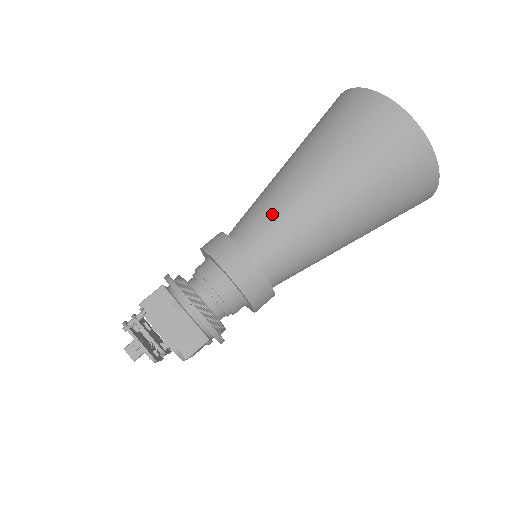
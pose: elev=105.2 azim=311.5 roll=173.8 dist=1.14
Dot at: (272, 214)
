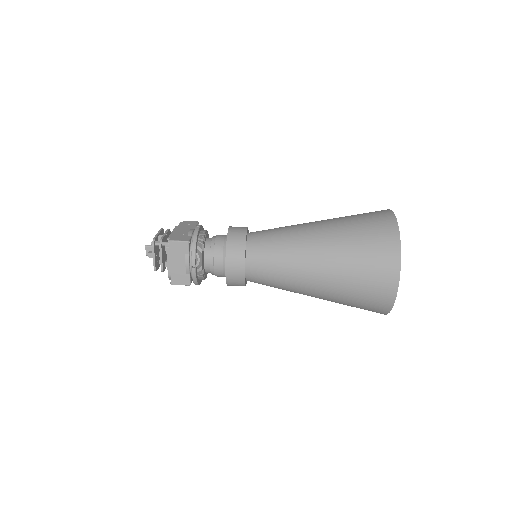
Dot at: (278, 258)
